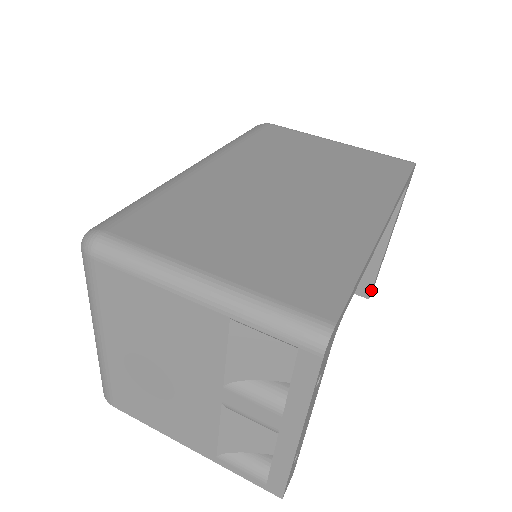
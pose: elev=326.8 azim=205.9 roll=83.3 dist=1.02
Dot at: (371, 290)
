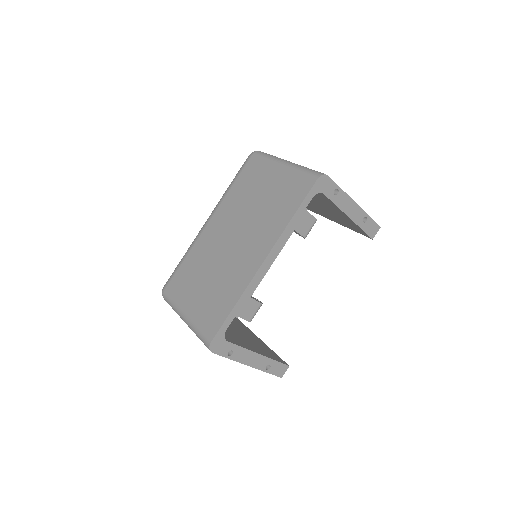
Dot at: (368, 235)
